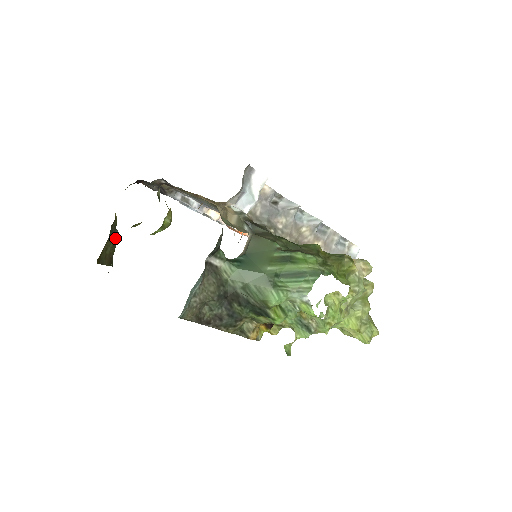
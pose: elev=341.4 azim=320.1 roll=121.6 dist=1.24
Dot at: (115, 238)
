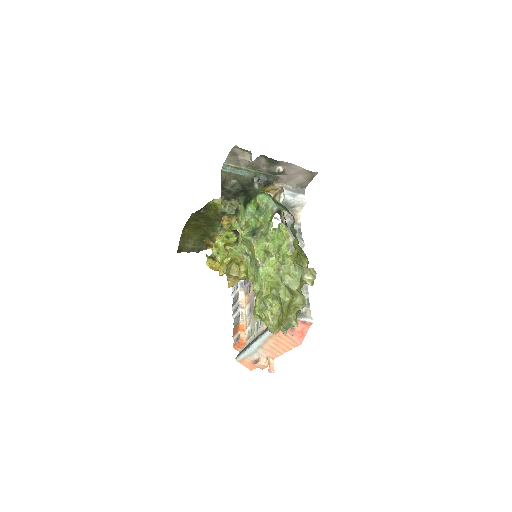
Dot at: (195, 250)
